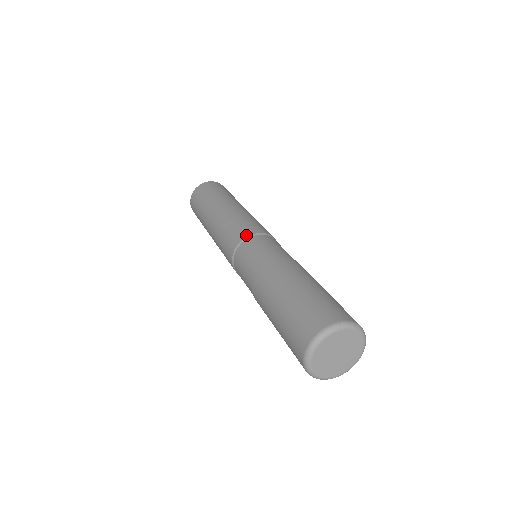
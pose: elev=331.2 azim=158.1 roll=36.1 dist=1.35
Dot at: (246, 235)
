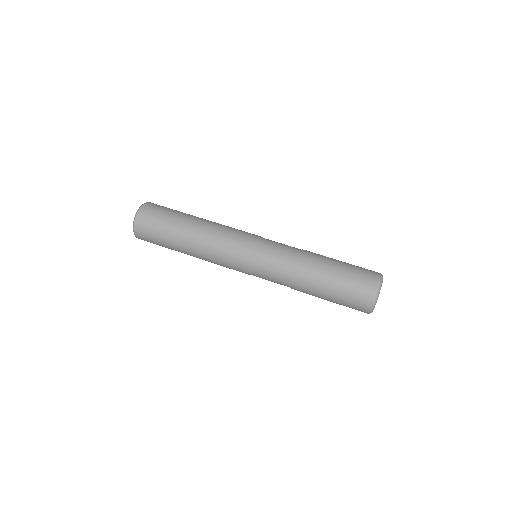
Dot at: (248, 266)
